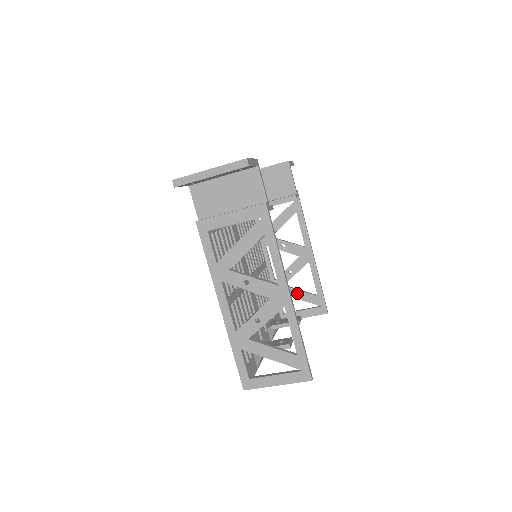
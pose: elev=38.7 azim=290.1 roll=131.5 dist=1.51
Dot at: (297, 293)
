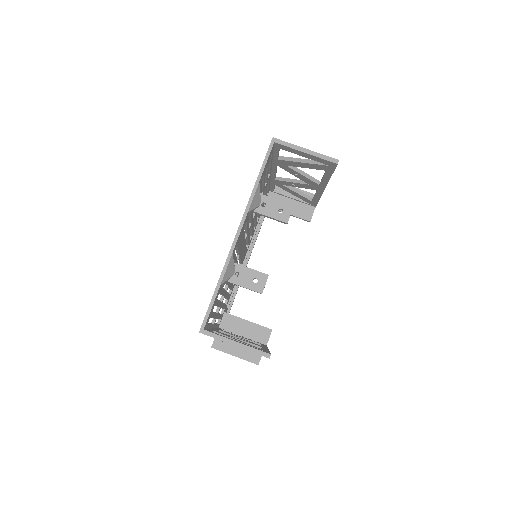
Dot at: occluded
